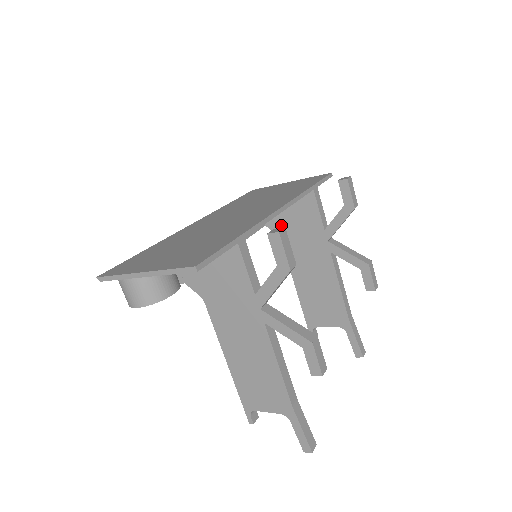
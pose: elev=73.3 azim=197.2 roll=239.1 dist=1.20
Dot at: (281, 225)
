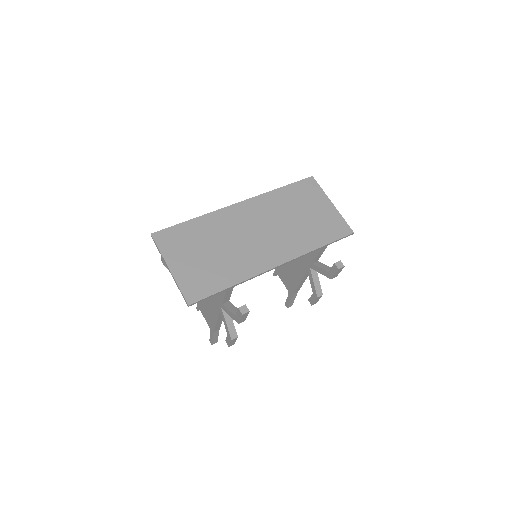
Dot at: occluded
